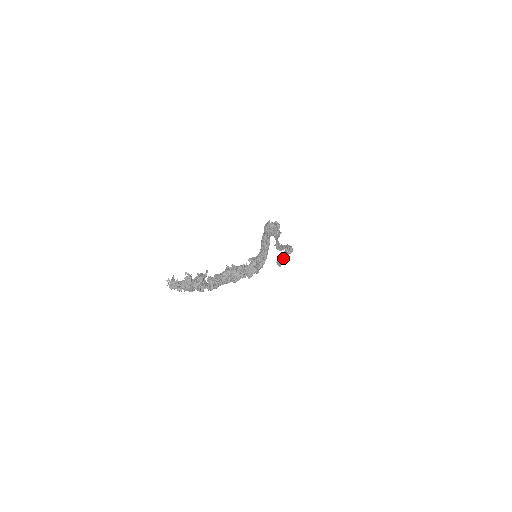
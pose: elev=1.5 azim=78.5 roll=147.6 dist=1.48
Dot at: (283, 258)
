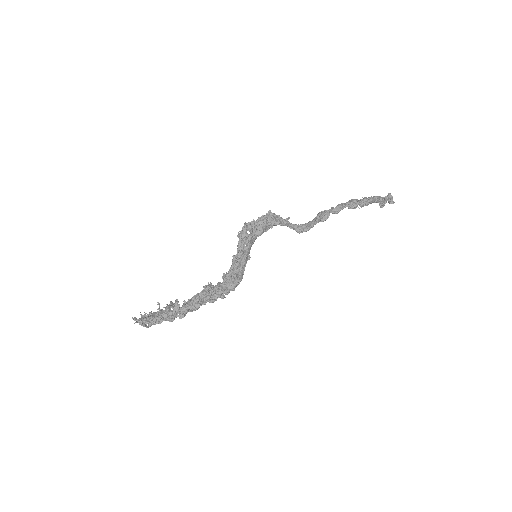
Dot at: occluded
